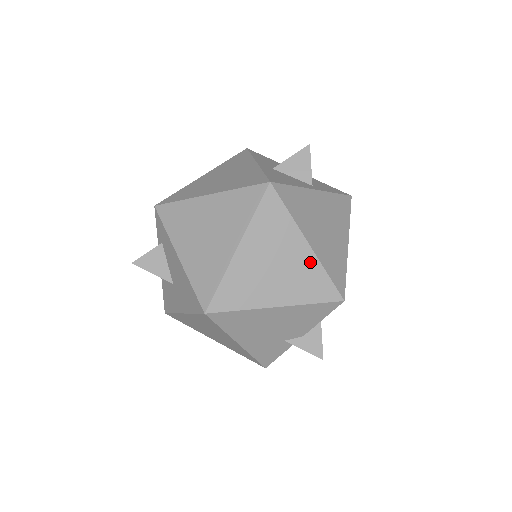
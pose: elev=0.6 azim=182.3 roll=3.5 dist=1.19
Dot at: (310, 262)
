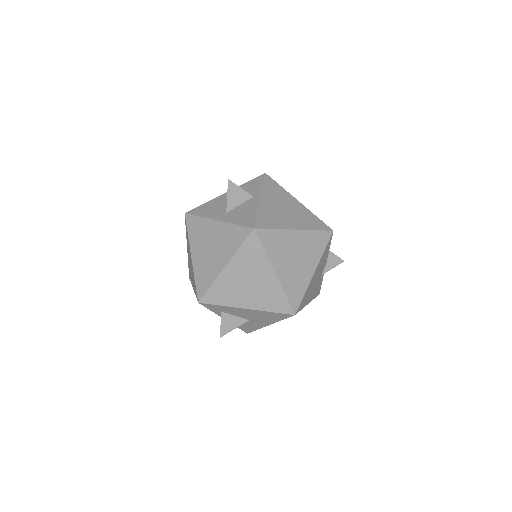
Dot at: (305, 236)
